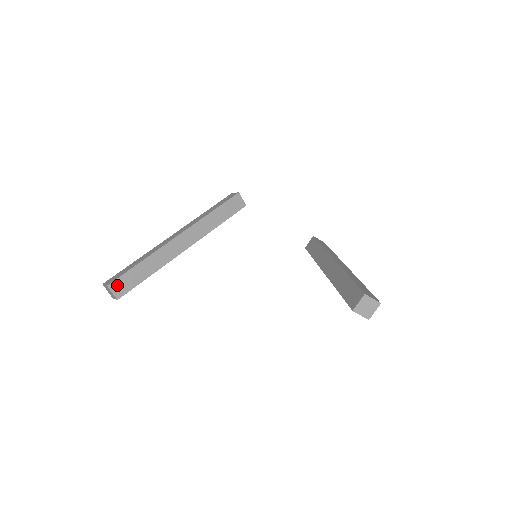
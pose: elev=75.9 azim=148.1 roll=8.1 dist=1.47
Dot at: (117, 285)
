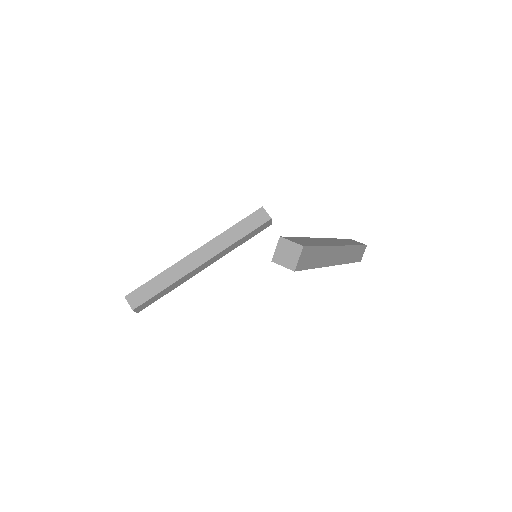
Dot at: (133, 297)
